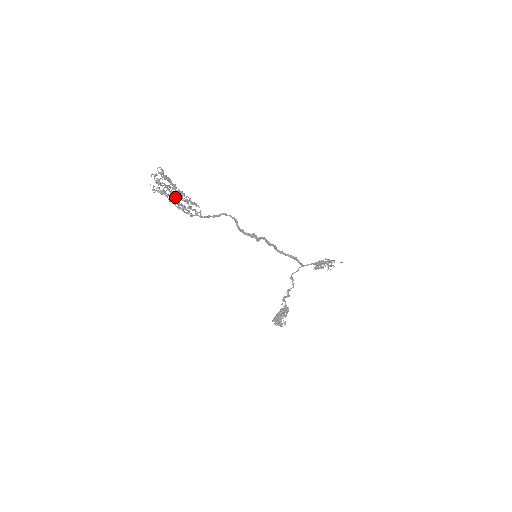
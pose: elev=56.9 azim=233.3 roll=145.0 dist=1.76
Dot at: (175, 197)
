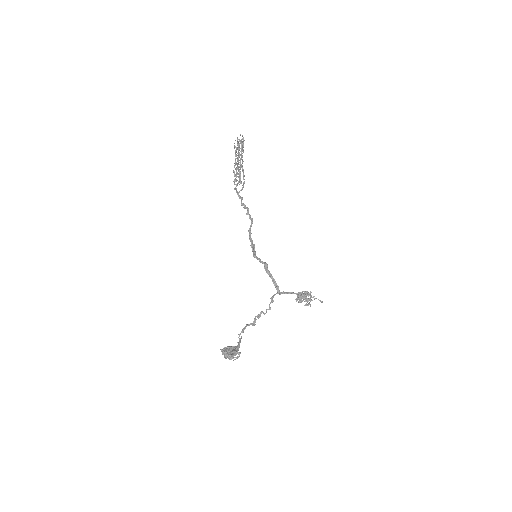
Dot at: occluded
